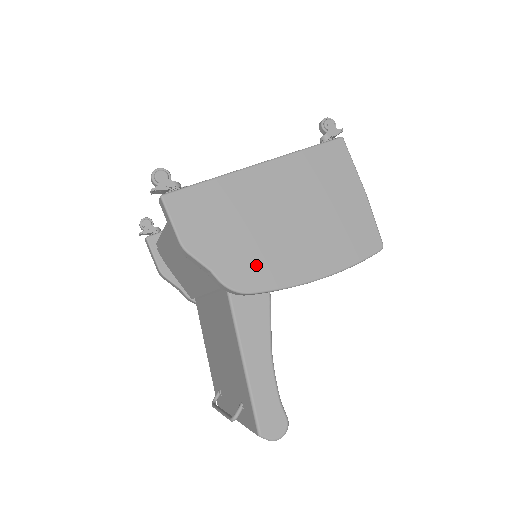
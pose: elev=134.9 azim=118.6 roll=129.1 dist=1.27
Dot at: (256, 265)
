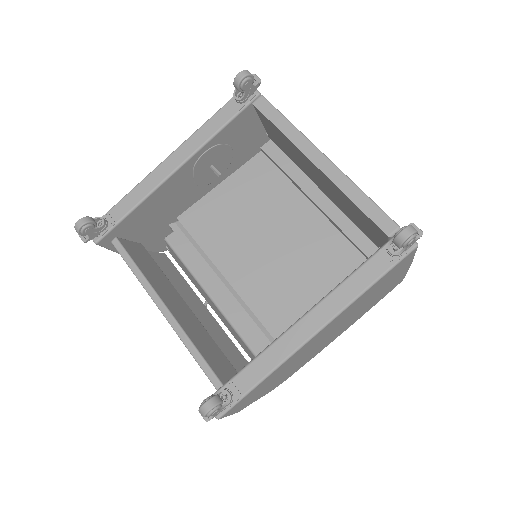
Dot at: (295, 369)
